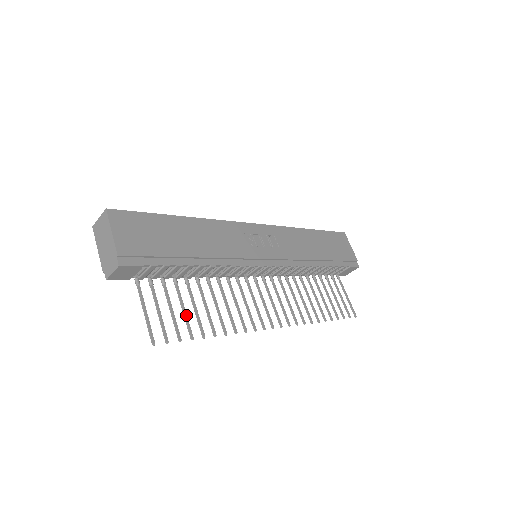
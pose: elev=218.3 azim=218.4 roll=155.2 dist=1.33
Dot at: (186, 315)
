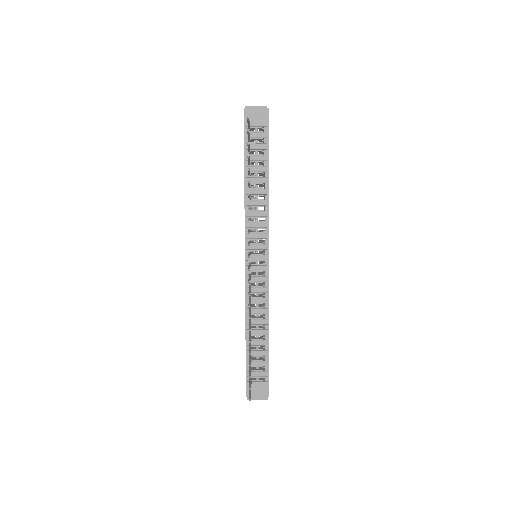
Dot at: occluded
